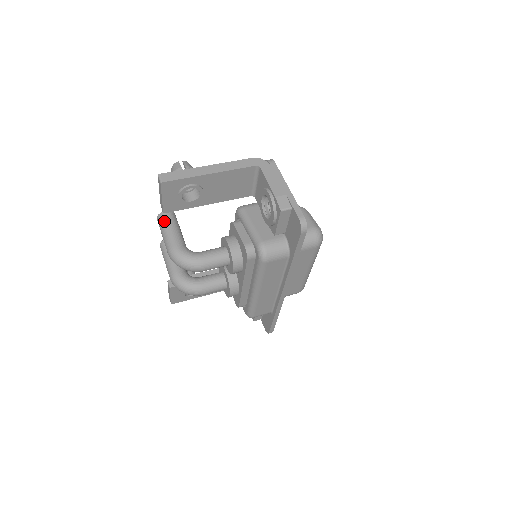
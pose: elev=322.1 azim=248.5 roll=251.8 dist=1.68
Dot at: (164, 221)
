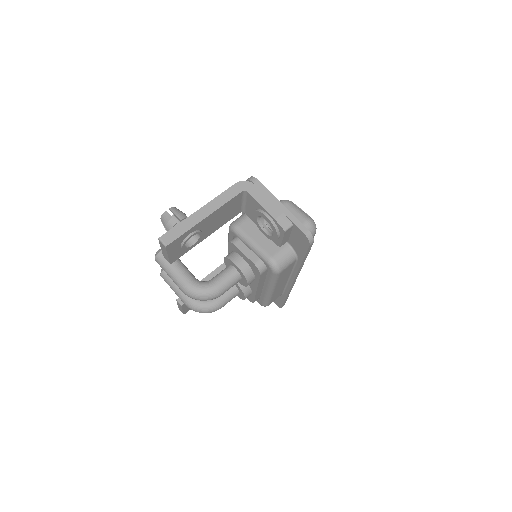
Dot at: (165, 262)
